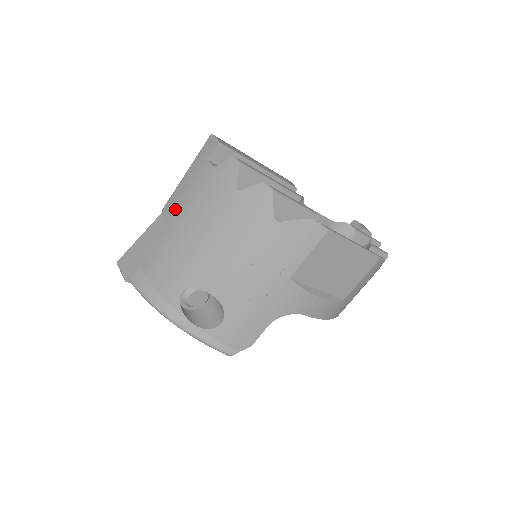
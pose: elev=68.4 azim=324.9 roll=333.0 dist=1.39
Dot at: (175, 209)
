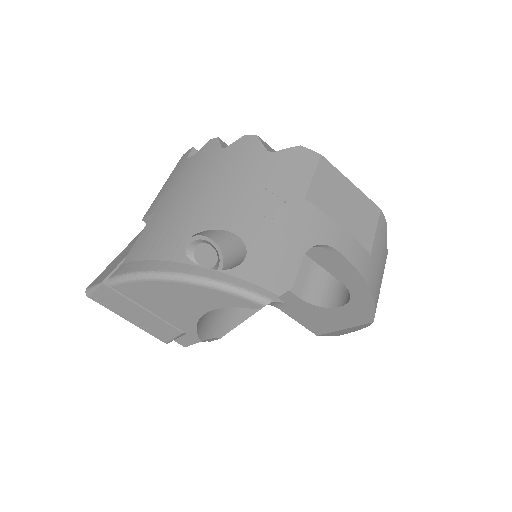
Dot at: (159, 202)
